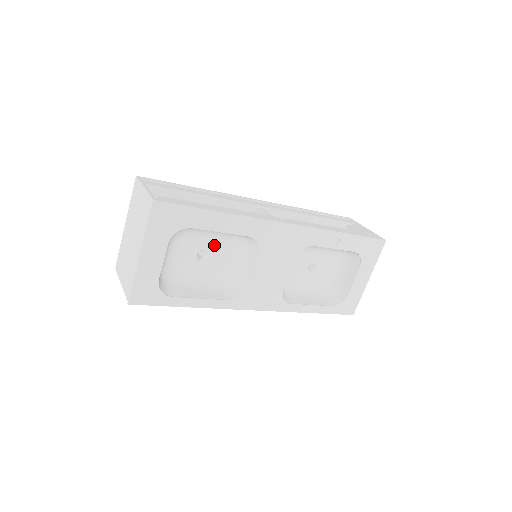
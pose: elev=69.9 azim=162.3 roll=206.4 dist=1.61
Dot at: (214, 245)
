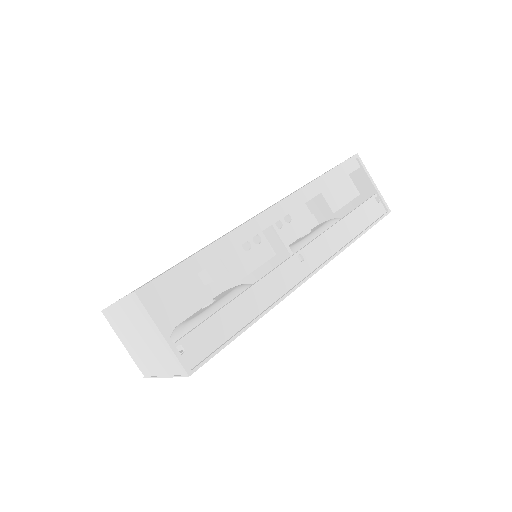
Dot at: occluded
